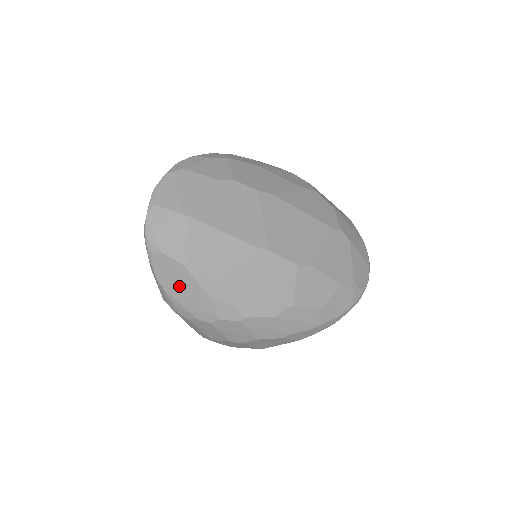
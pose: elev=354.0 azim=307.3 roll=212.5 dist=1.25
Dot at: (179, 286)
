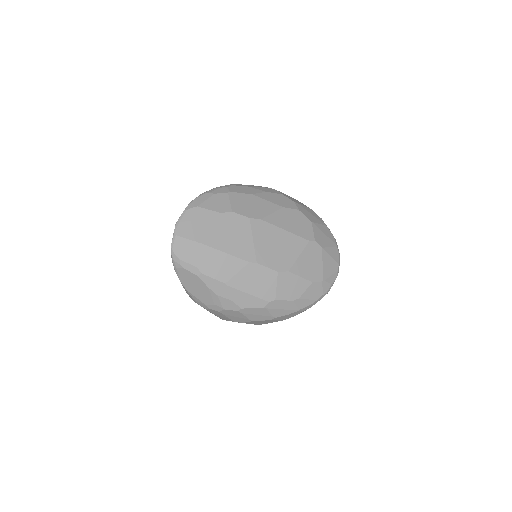
Dot at: (196, 288)
